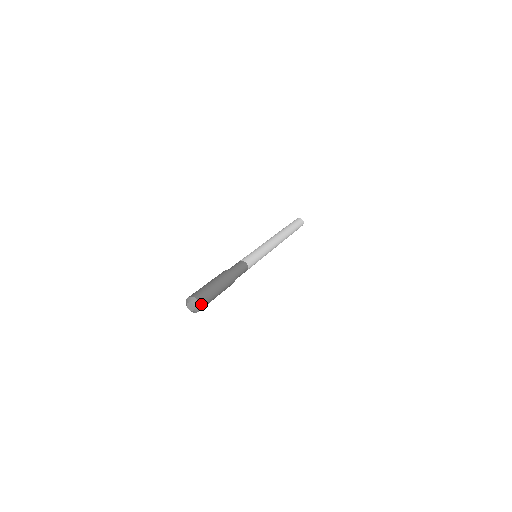
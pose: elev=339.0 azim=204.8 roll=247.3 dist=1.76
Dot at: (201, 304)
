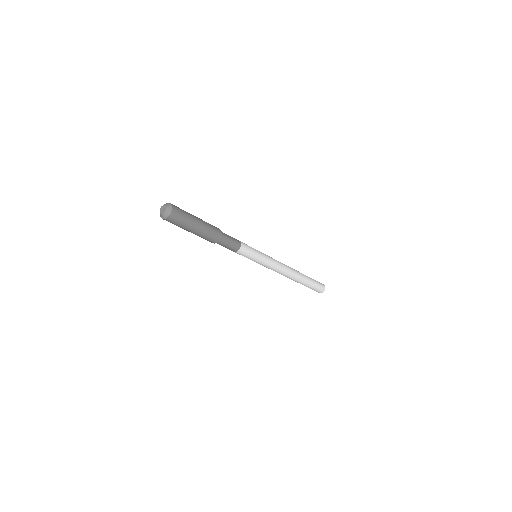
Dot at: (173, 210)
